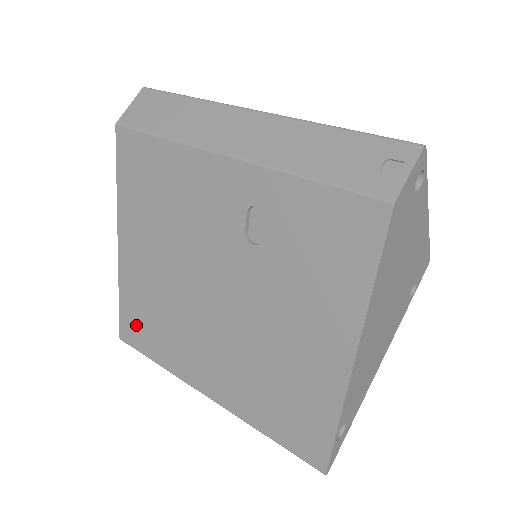
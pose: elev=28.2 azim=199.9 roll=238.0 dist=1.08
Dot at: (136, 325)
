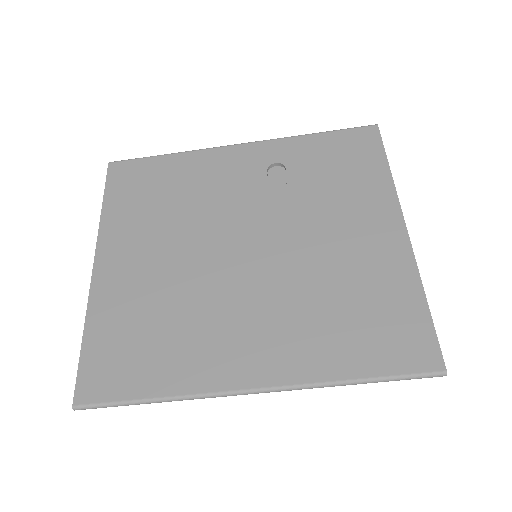
Dot at: (114, 359)
